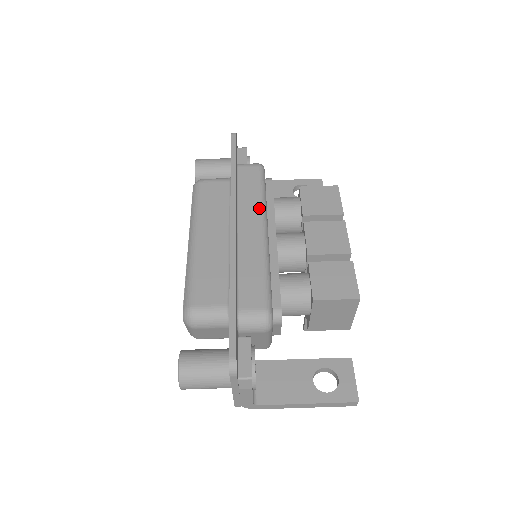
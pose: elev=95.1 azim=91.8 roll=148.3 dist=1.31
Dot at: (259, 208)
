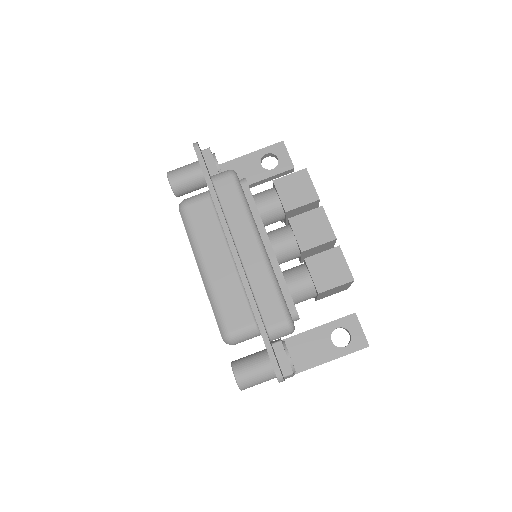
Dot at: (248, 224)
